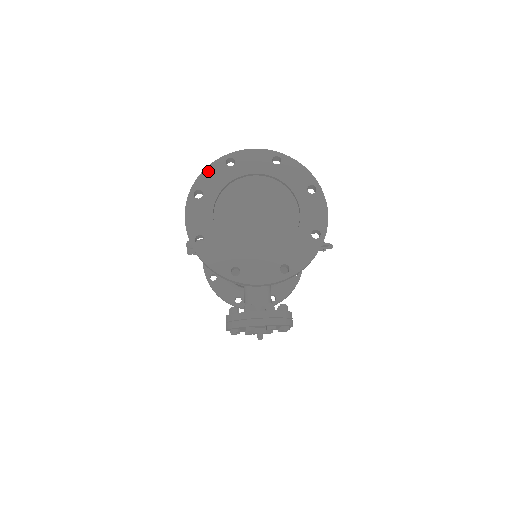
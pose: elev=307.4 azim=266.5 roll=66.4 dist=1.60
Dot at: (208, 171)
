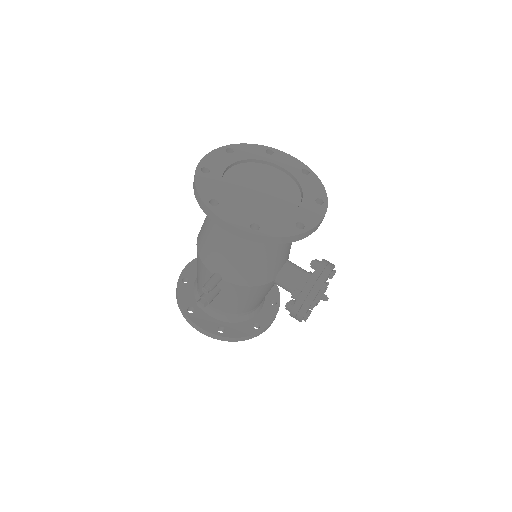
Dot at: (199, 185)
